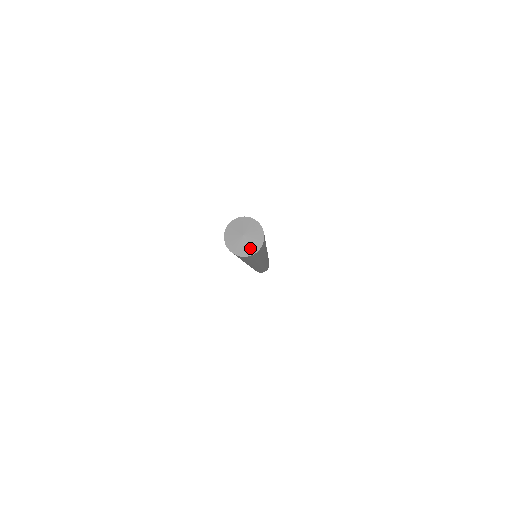
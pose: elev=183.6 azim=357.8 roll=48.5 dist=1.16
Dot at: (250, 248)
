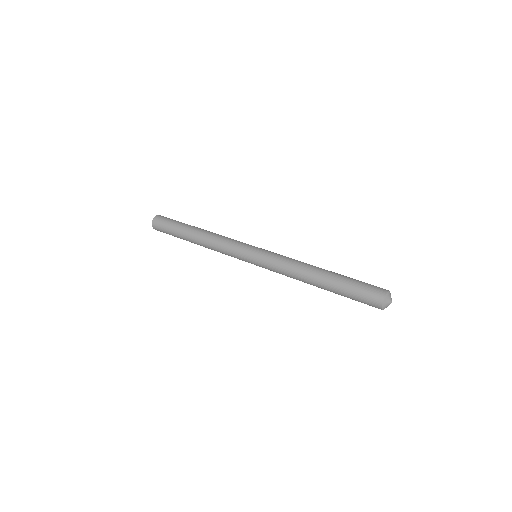
Dot at: (388, 305)
